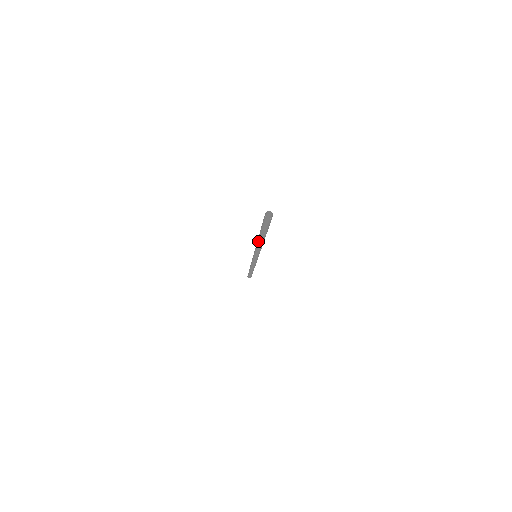
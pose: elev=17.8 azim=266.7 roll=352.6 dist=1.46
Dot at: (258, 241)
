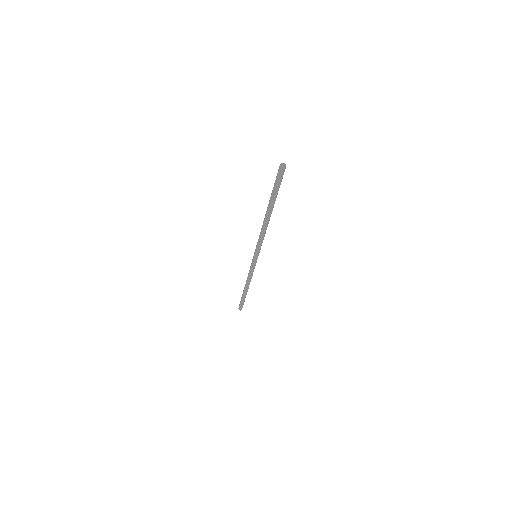
Dot at: (265, 219)
